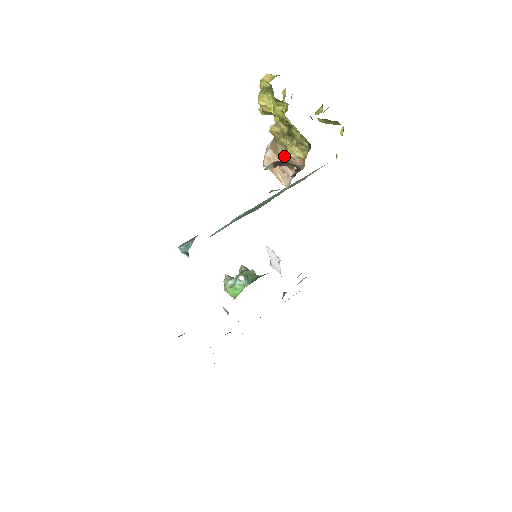
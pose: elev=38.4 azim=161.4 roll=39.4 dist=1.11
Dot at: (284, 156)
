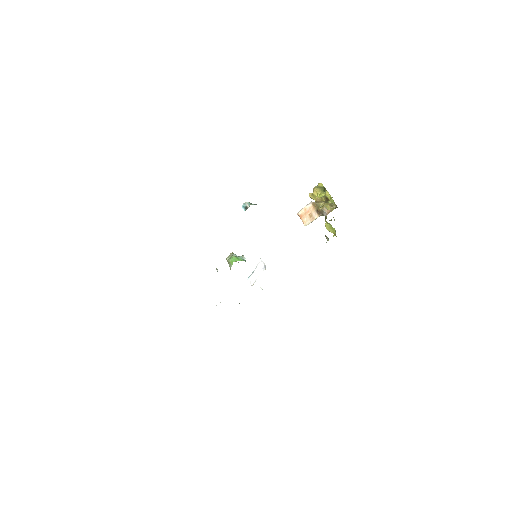
Dot at: (318, 209)
